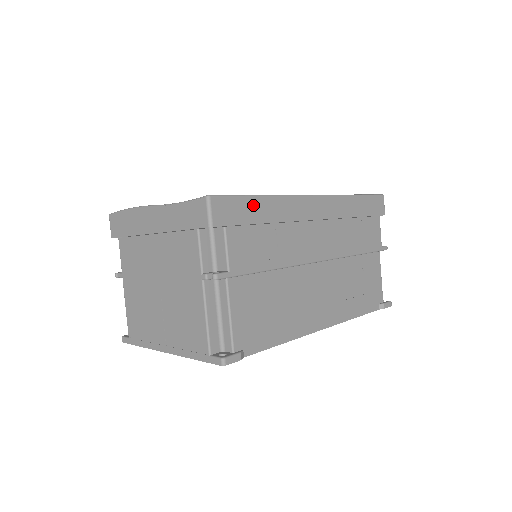
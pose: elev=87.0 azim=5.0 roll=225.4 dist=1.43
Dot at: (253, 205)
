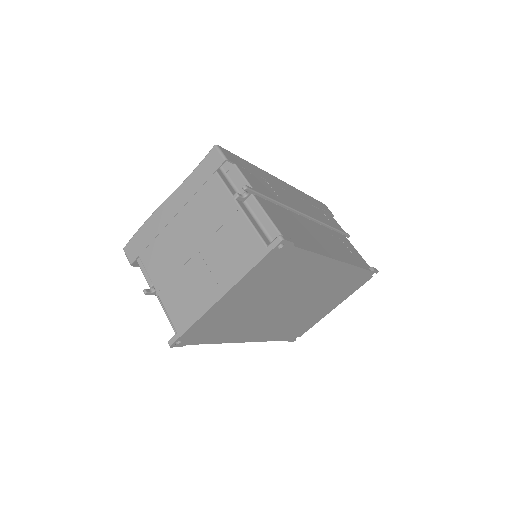
Dot at: (246, 163)
